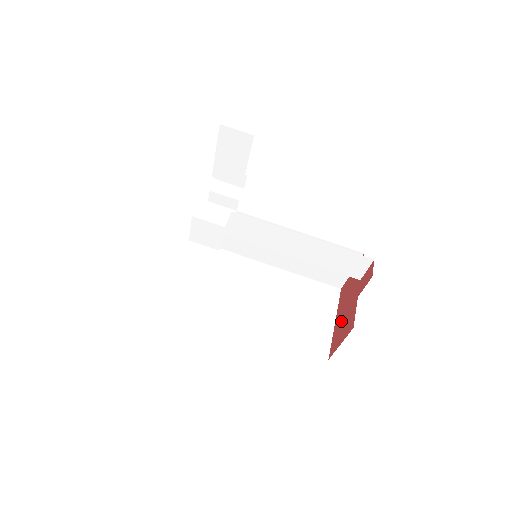
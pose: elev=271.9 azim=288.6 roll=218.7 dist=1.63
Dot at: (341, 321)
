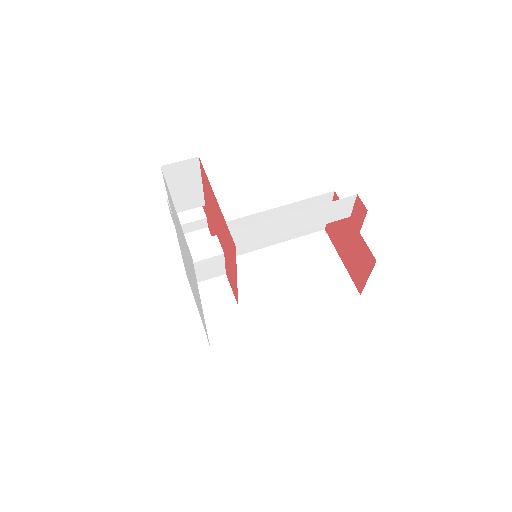
Dot at: (351, 258)
